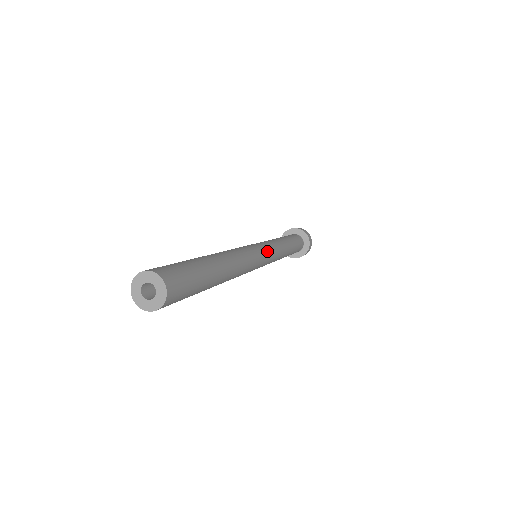
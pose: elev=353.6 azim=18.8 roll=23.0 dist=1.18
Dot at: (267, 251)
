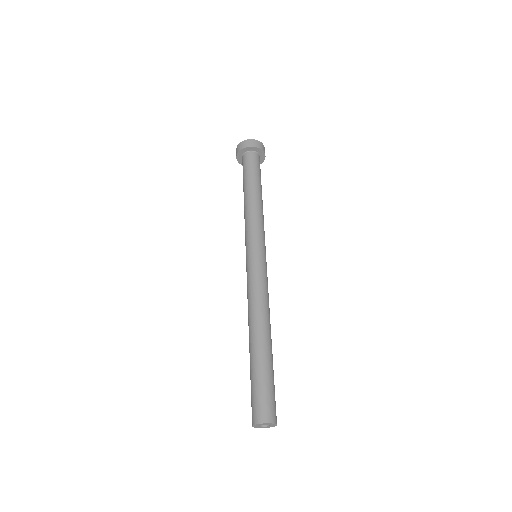
Dot at: (258, 249)
